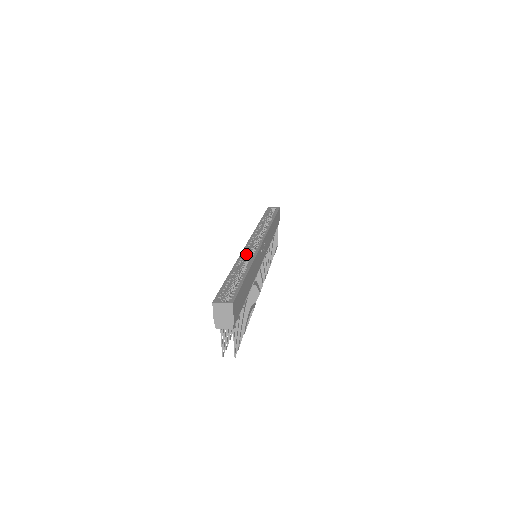
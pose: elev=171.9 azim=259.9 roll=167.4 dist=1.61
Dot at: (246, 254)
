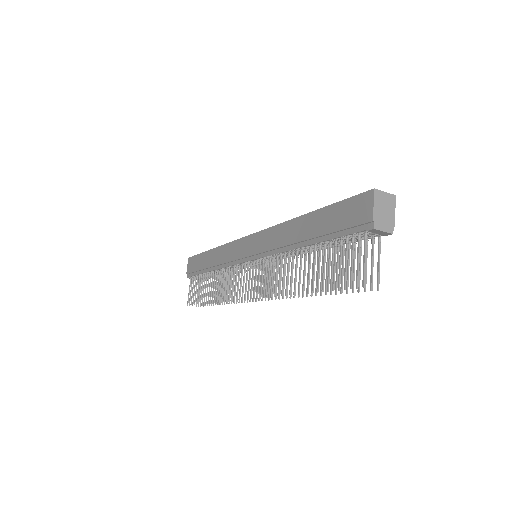
Dot at: occluded
